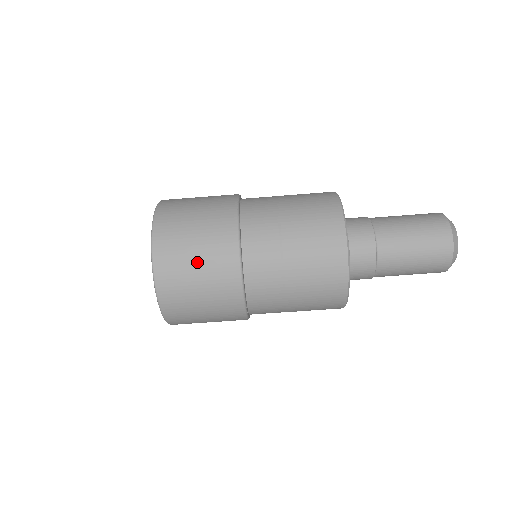
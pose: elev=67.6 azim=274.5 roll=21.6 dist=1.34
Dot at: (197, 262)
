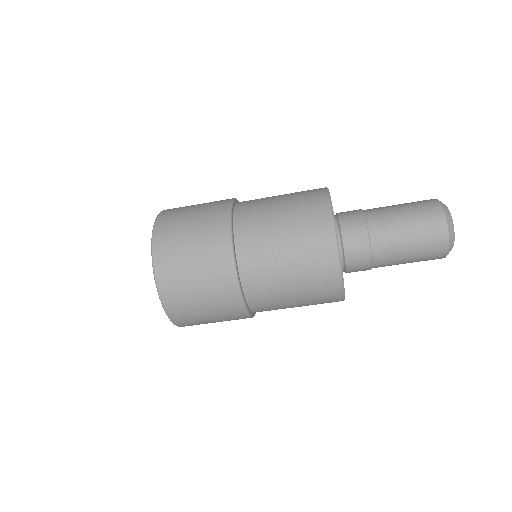
Dot at: (192, 226)
